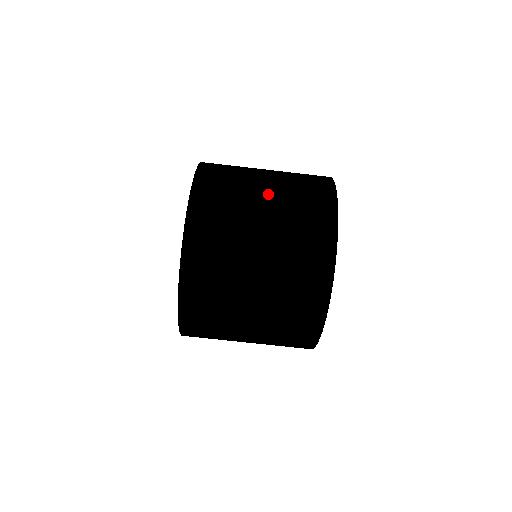
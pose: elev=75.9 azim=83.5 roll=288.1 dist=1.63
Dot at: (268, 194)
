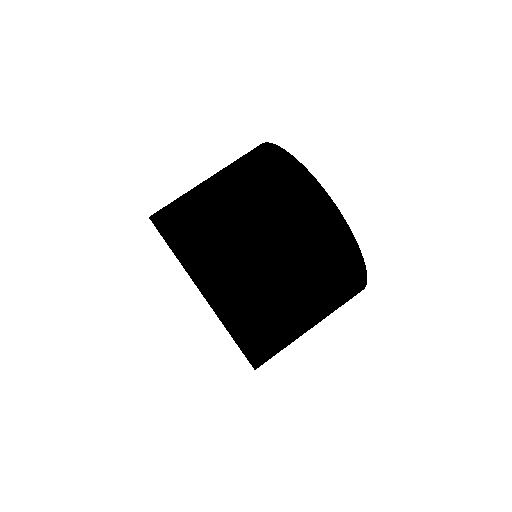
Dot at: (255, 221)
